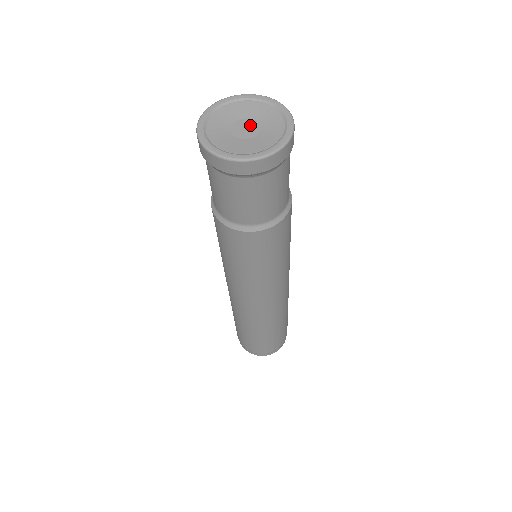
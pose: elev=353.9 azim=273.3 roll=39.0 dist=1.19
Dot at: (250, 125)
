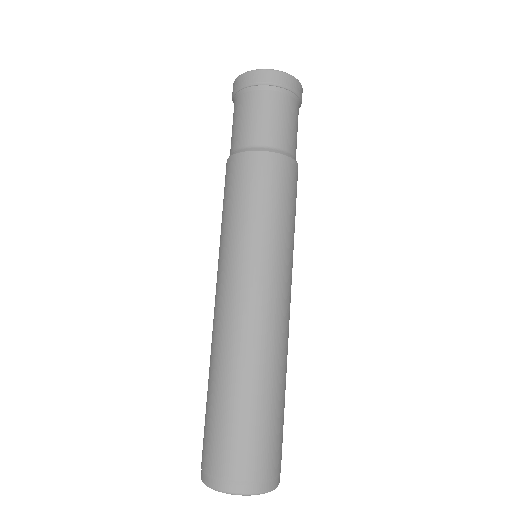
Dot at: occluded
